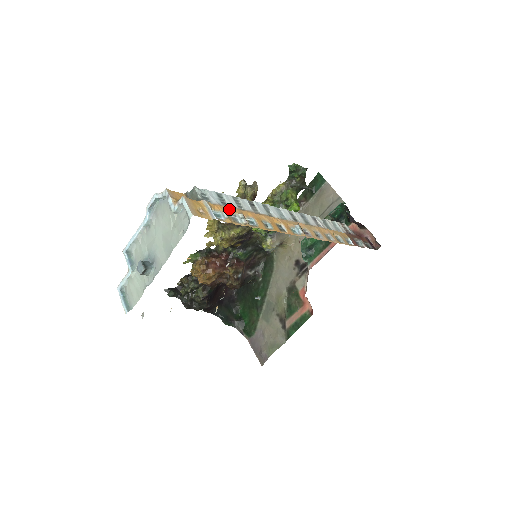
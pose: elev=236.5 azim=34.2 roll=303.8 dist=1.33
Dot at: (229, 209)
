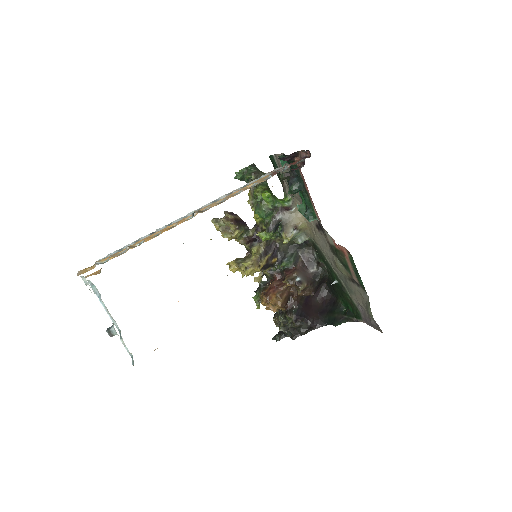
Dot at: (121, 251)
